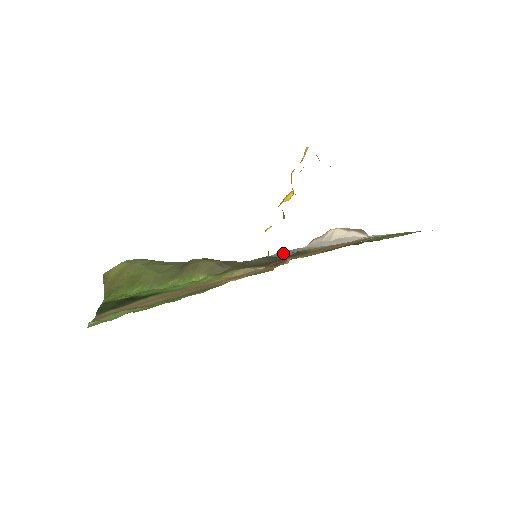
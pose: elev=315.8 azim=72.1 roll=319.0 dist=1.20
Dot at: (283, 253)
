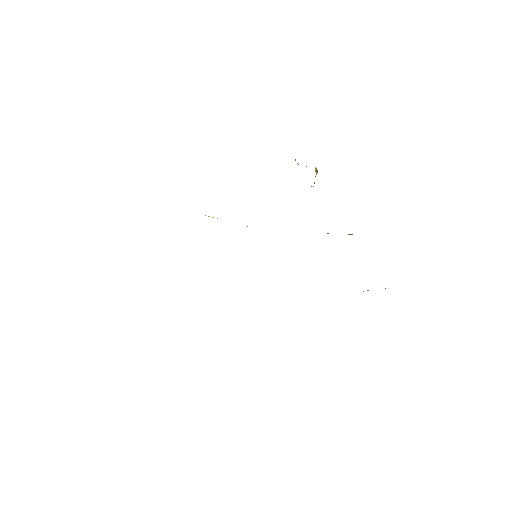
Dot at: occluded
